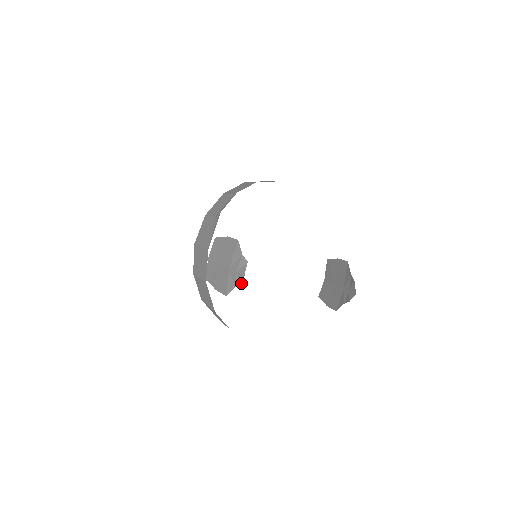
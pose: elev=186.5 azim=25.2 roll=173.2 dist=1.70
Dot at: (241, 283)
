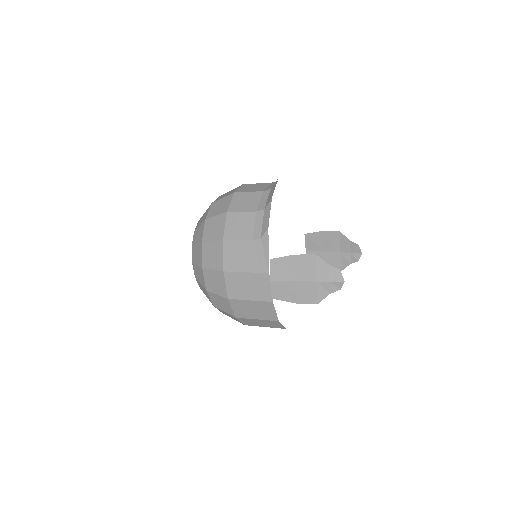
Dot at: (338, 288)
